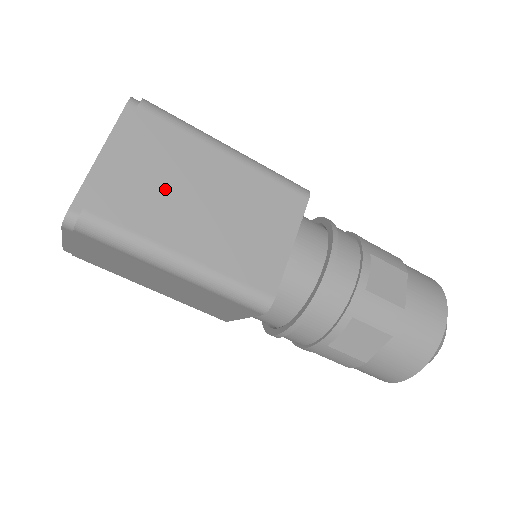
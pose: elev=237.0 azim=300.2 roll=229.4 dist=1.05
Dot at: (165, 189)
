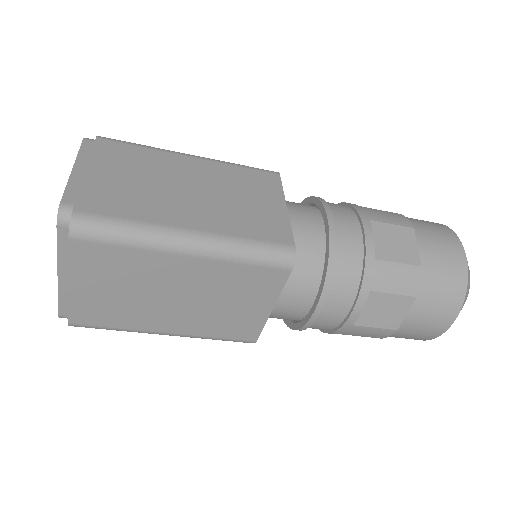
Dot at: (131, 297)
